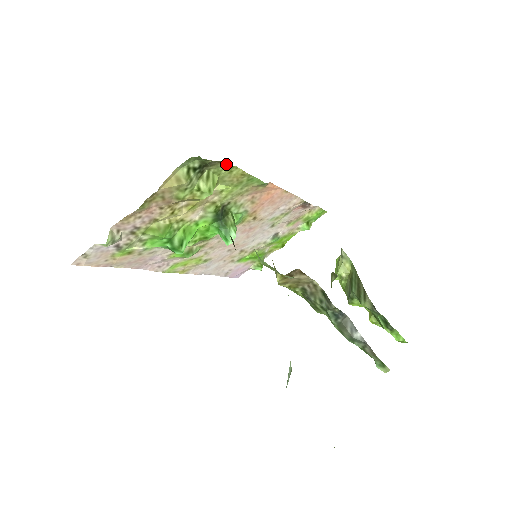
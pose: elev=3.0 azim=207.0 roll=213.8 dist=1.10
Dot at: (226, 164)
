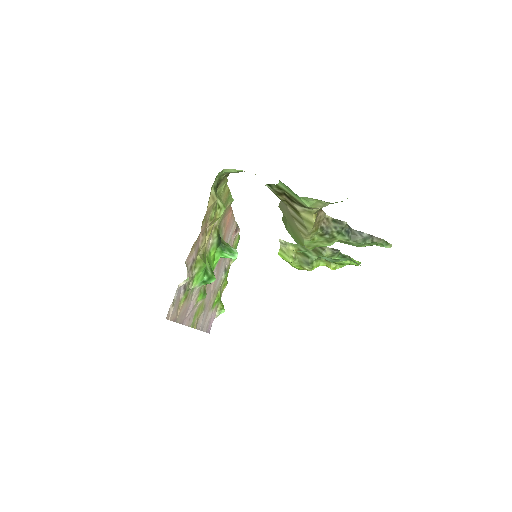
Dot at: (224, 182)
